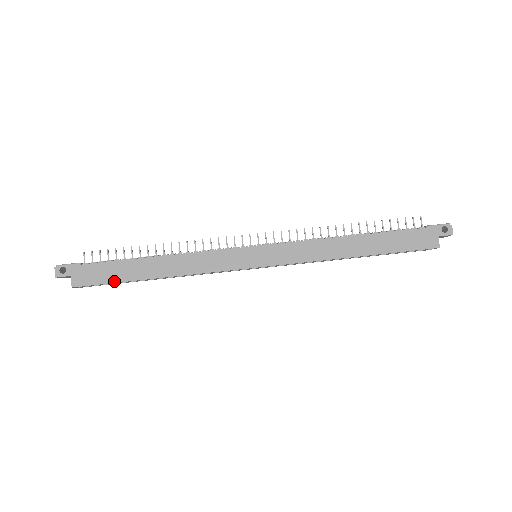
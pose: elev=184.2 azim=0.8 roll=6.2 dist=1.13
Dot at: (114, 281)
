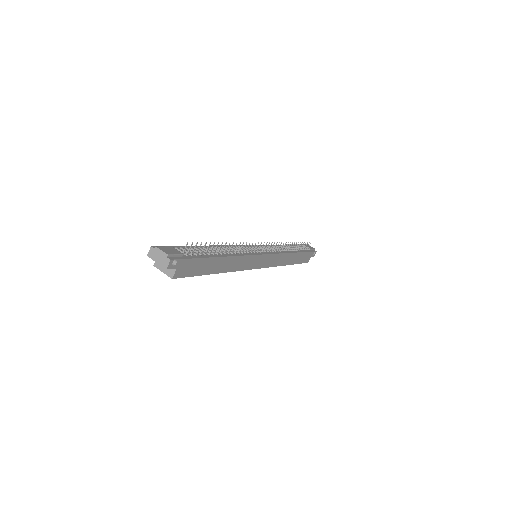
Dot at: (198, 274)
